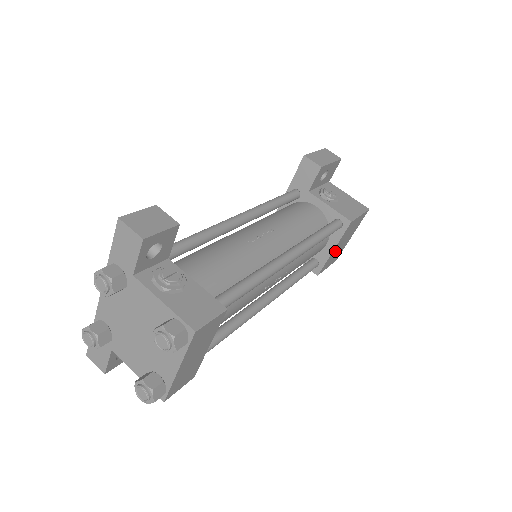
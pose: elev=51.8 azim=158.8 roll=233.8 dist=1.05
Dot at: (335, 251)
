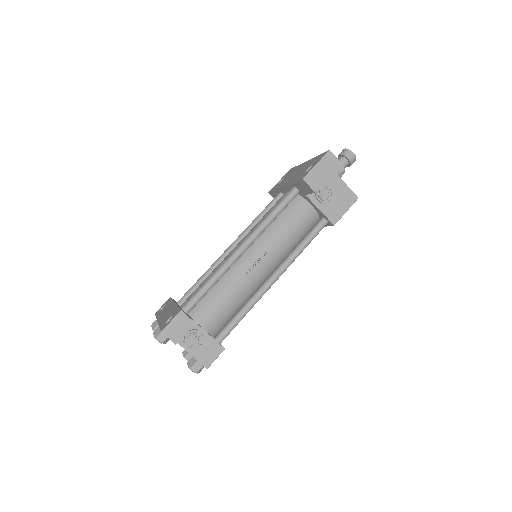
Dot at: occluded
